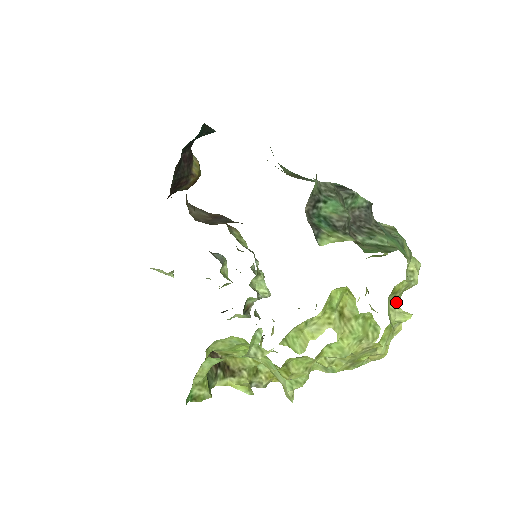
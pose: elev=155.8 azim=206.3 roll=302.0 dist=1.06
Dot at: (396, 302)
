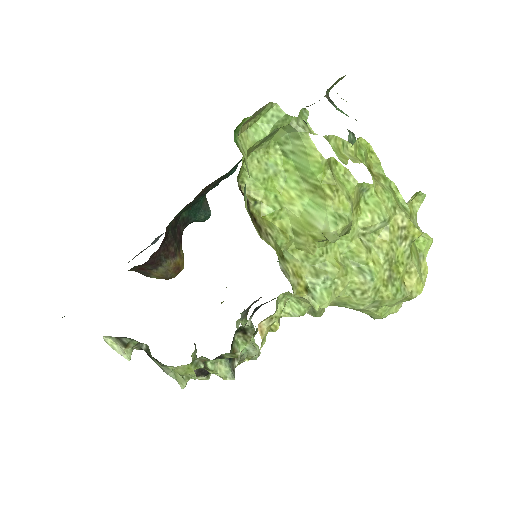
Dot at: occluded
